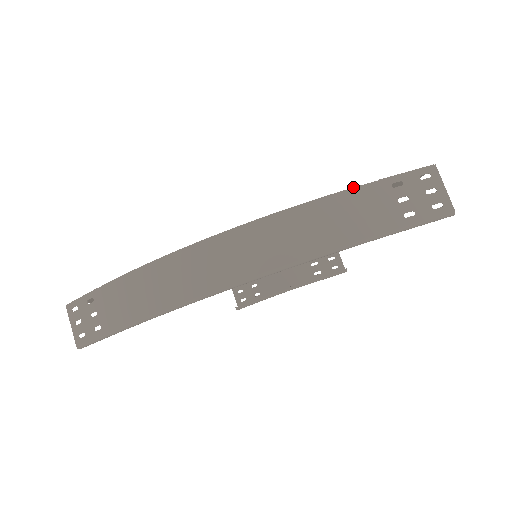
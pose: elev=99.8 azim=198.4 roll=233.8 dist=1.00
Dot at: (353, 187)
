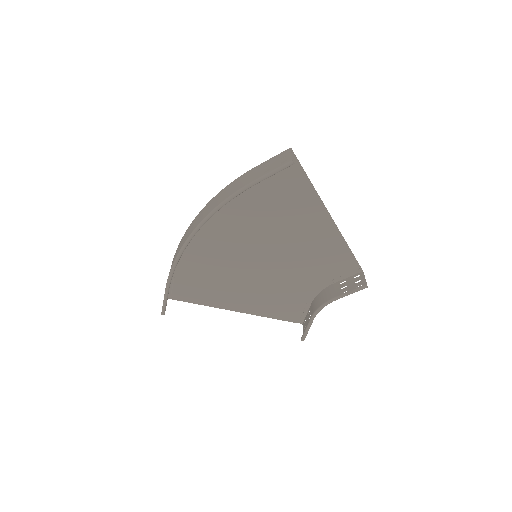
Dot at: (246, 172)
